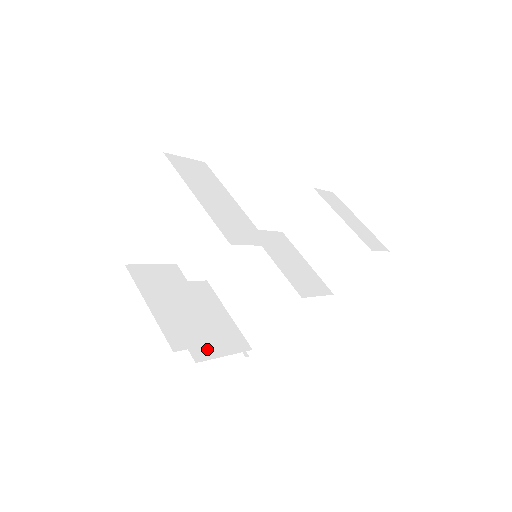
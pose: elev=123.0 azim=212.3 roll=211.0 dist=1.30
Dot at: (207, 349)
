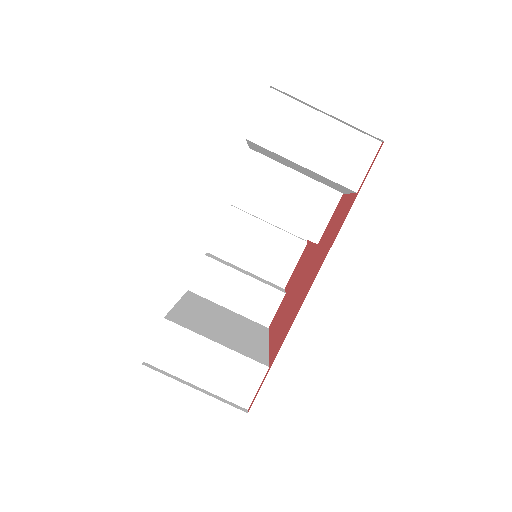
Dot at: (277, 282)
